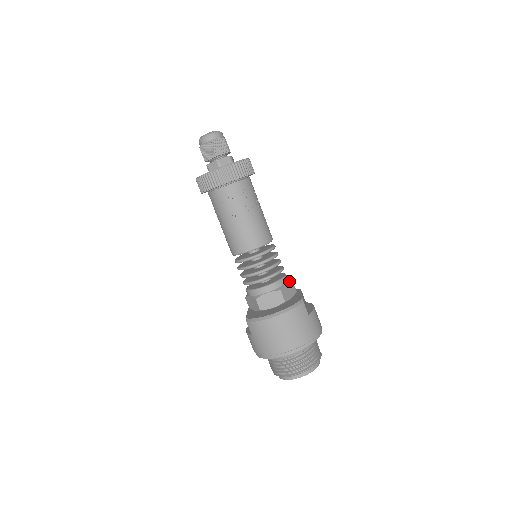
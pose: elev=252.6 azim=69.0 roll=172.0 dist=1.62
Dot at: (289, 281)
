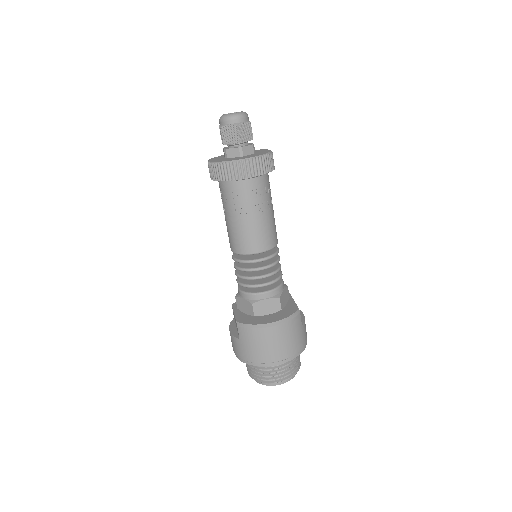
Dot at: (286, 287)
